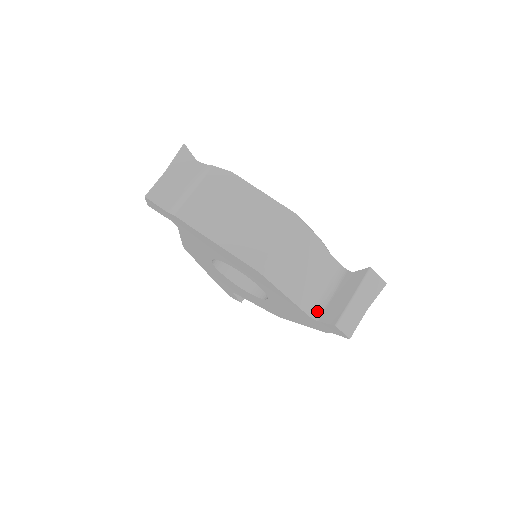
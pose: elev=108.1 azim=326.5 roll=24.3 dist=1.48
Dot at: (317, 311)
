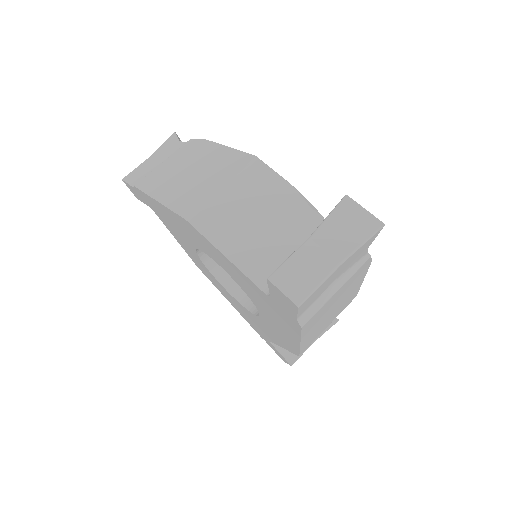
Dot at: occluded
